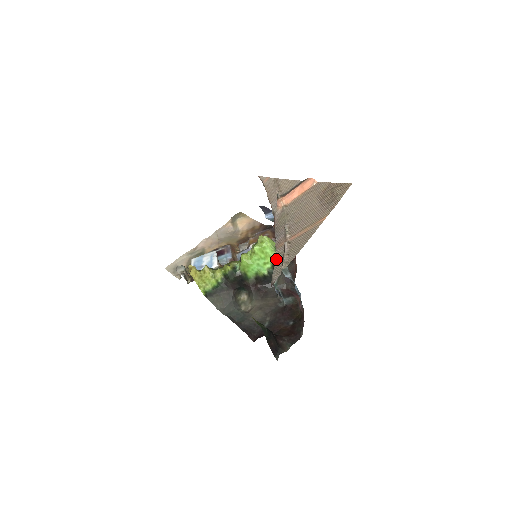
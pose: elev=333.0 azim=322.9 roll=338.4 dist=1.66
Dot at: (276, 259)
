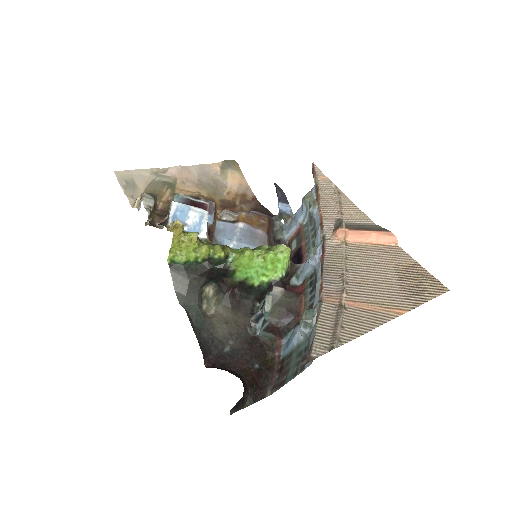
Dot at: (321, 319)
